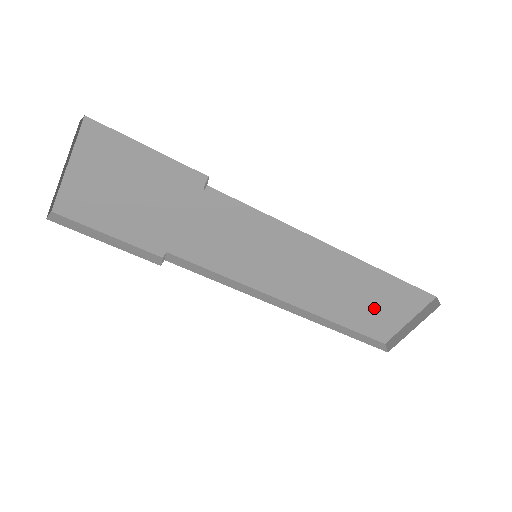
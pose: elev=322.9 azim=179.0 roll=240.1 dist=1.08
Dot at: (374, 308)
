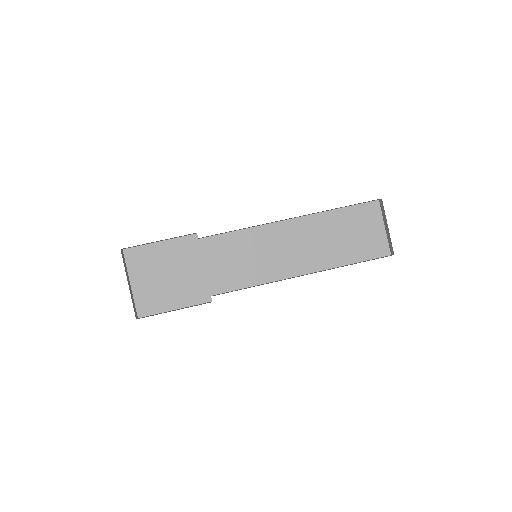
Dot at: (355, 236)
